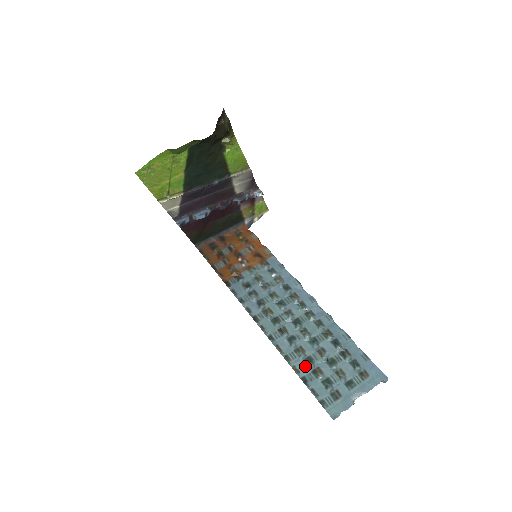
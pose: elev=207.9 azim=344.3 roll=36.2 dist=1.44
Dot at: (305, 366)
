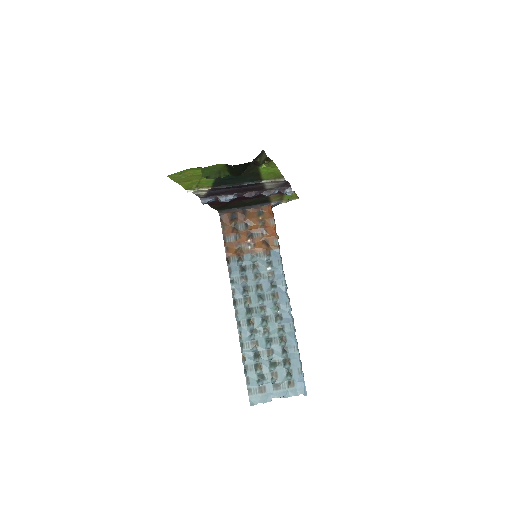
Dot at: (252, 358)
